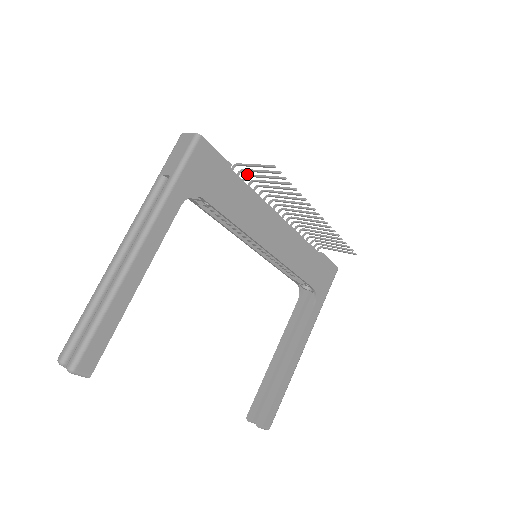
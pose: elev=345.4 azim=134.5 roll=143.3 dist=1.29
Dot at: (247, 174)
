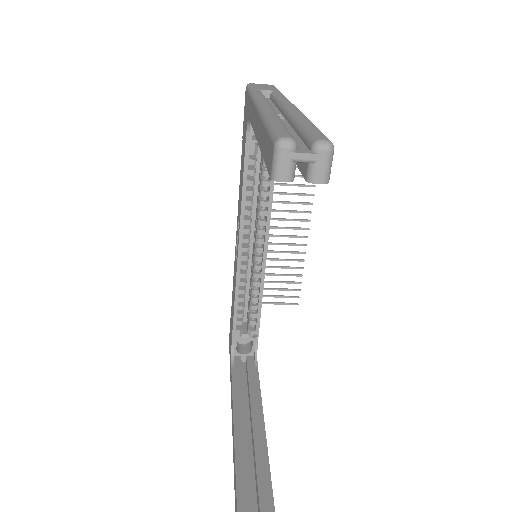
Dot at: occluded
